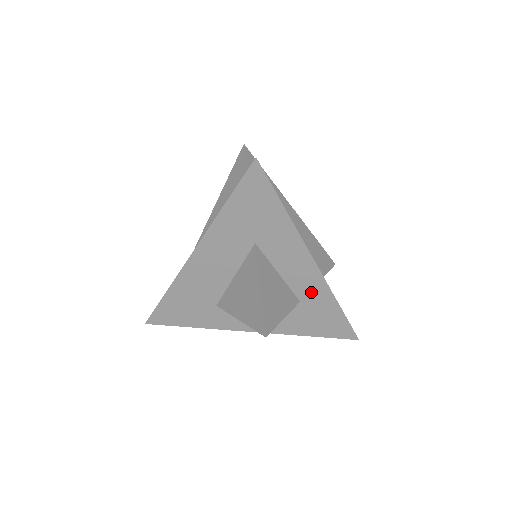
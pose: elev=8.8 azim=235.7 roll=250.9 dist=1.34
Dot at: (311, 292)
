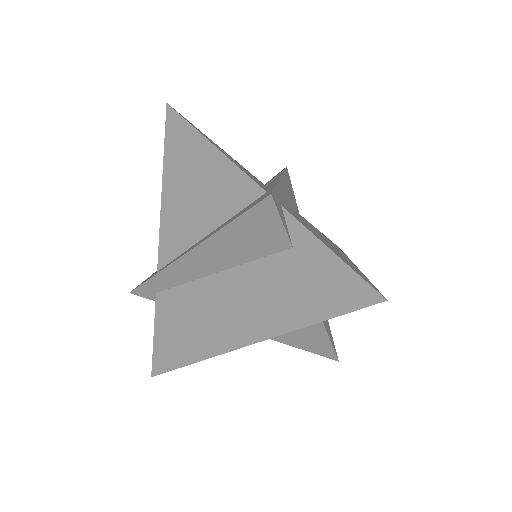
Dot at: occluded
